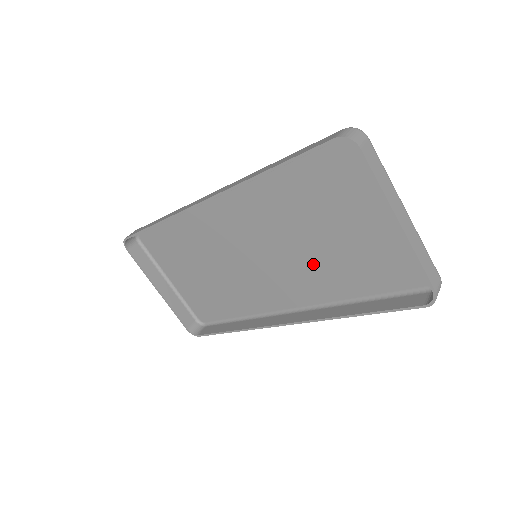
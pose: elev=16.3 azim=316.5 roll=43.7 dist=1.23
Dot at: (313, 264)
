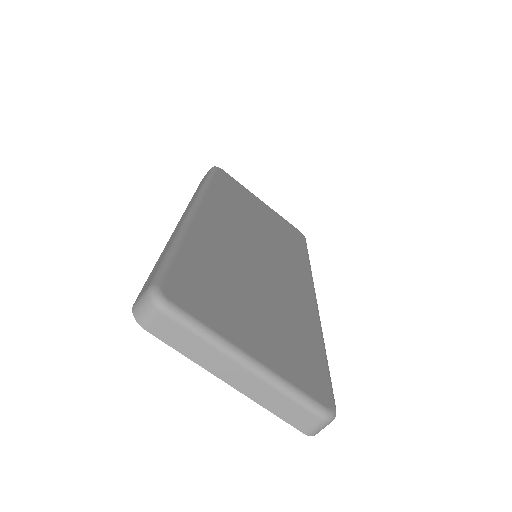
Dot at: (279, 300)
